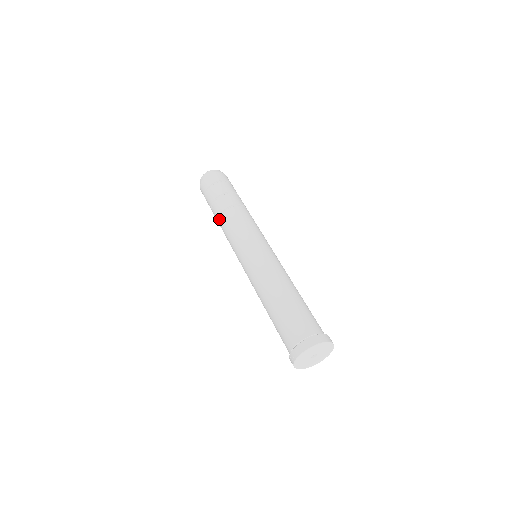
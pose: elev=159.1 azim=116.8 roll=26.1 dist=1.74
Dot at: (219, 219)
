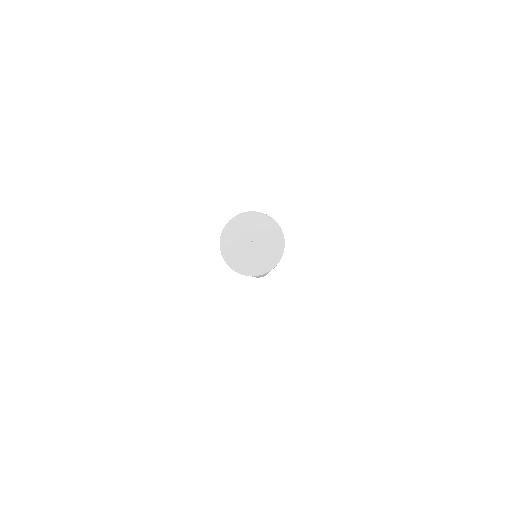
Dot at: occluded
